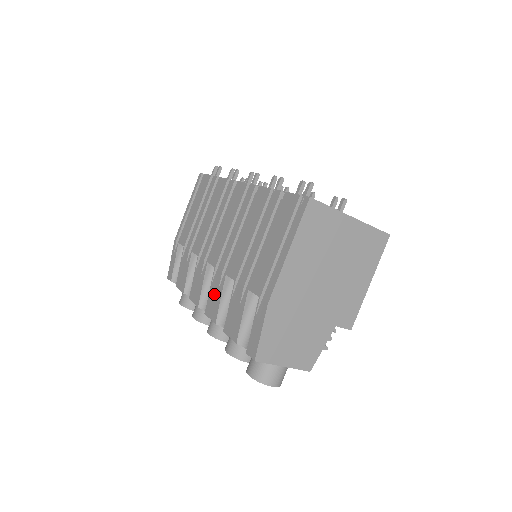
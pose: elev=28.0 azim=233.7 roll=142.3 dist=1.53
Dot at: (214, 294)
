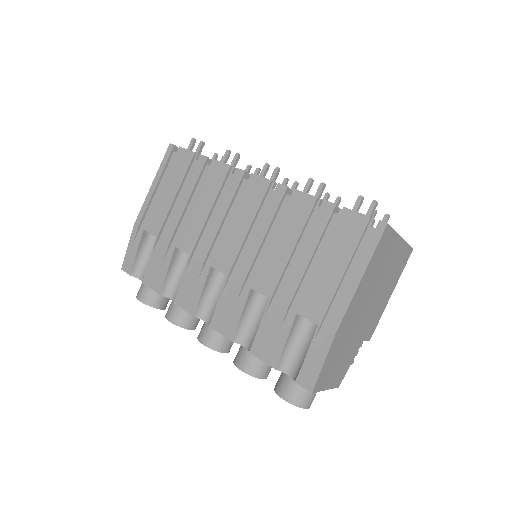
Dot at: (228, 307)
